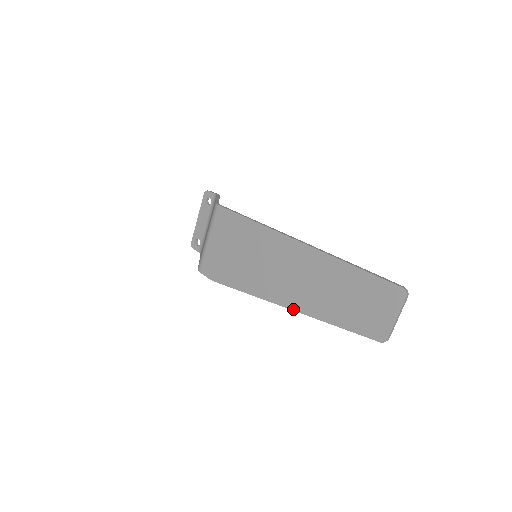
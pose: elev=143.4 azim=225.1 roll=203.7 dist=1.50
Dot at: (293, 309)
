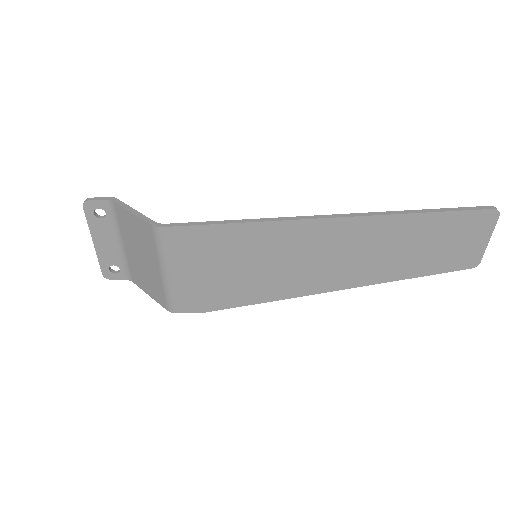
Dot at: (347, 288)
